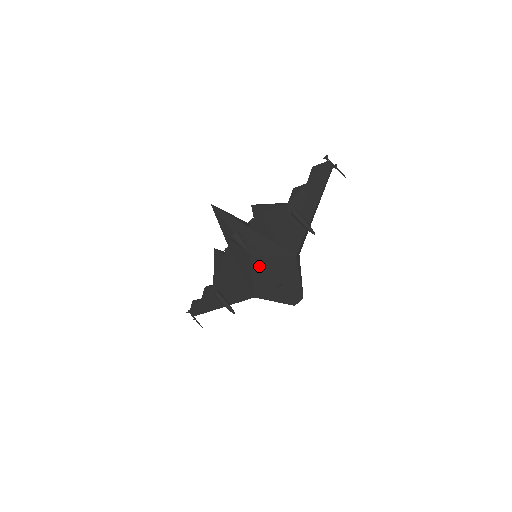
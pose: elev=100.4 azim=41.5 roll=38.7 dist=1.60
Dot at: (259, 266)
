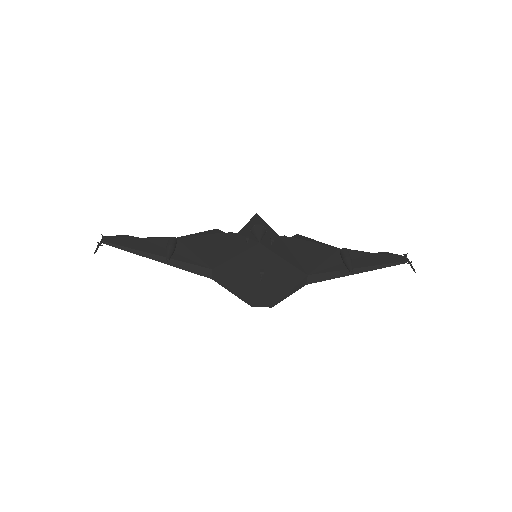
Dot at: (256, 255)
